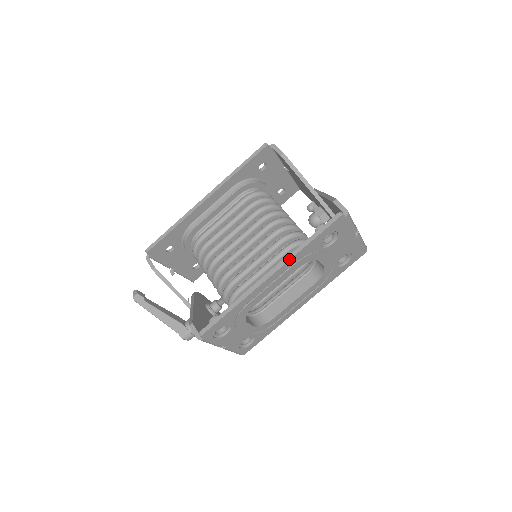
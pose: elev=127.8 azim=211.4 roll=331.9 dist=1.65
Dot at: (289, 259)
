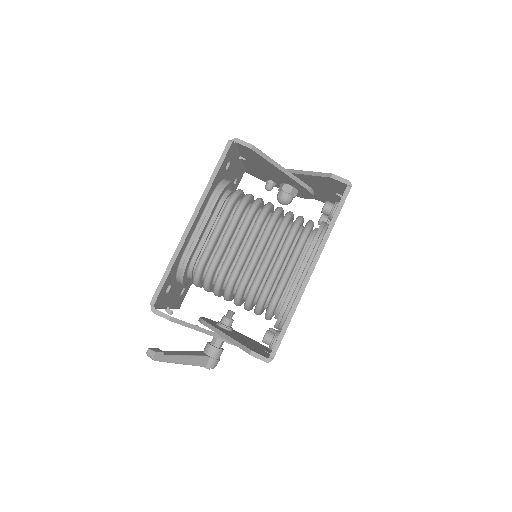
Dot at: (323, 248)
